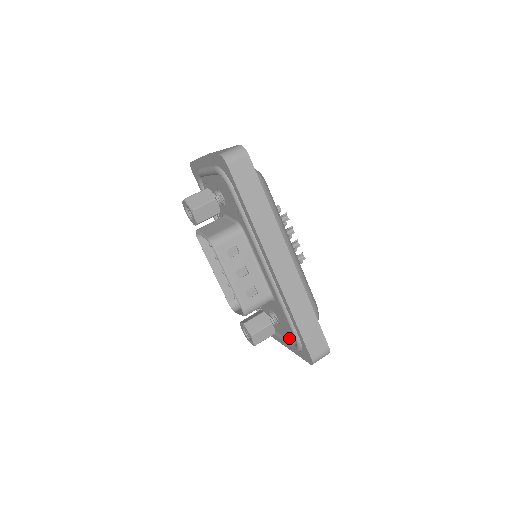
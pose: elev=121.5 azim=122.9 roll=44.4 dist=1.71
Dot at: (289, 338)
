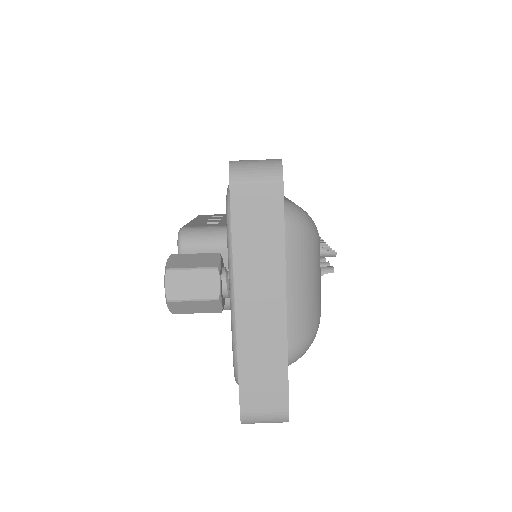
Dot at: occluded
